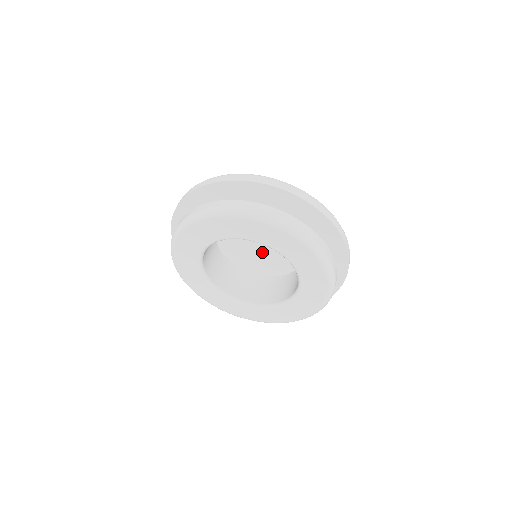
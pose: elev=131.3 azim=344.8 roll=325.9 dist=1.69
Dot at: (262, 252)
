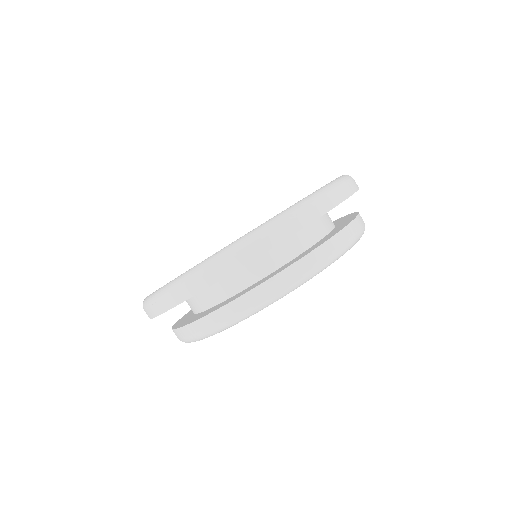
Dot at: occluded
